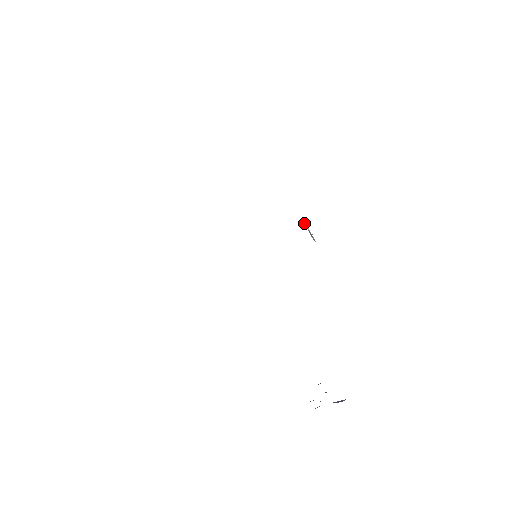
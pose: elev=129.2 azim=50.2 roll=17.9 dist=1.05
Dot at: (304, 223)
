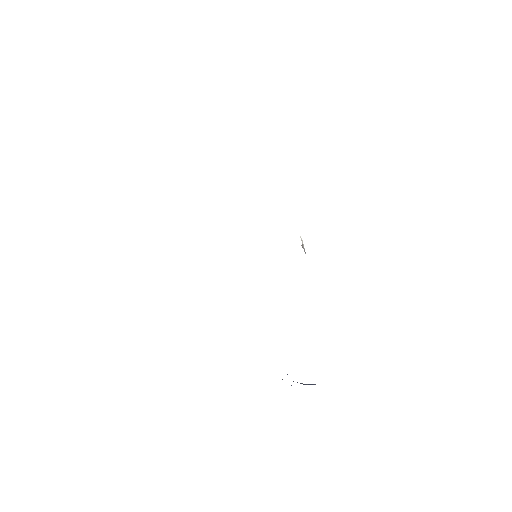
Dot at: (300, 236)
